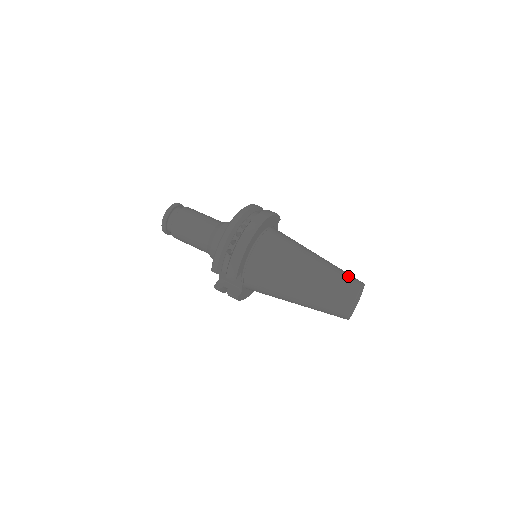
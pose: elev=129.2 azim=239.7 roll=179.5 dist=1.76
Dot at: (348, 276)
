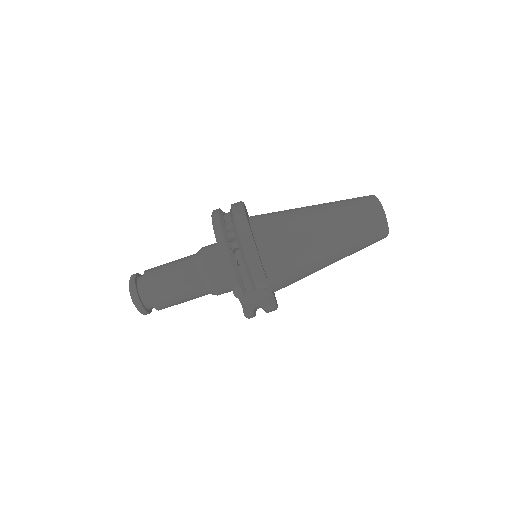
Dot at: (356, 198)
